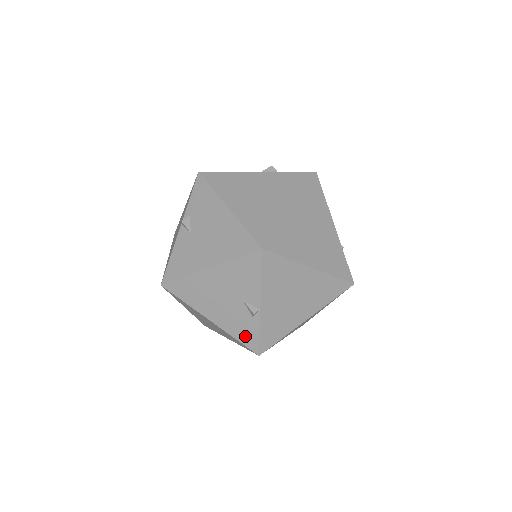
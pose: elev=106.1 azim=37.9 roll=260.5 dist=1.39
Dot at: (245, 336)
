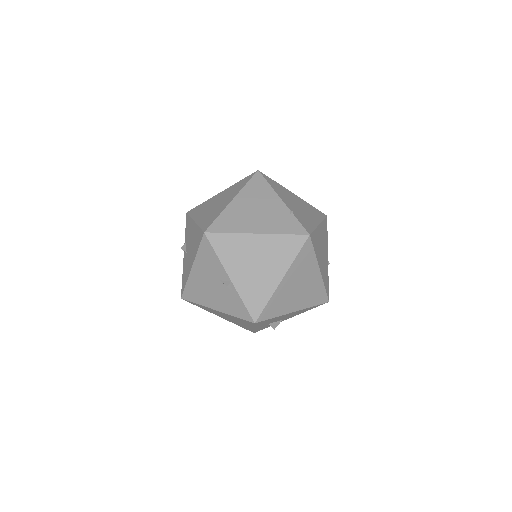
Dot at: (238, 311)
